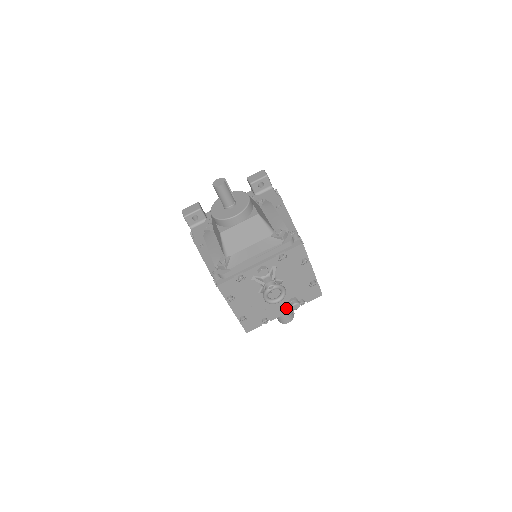
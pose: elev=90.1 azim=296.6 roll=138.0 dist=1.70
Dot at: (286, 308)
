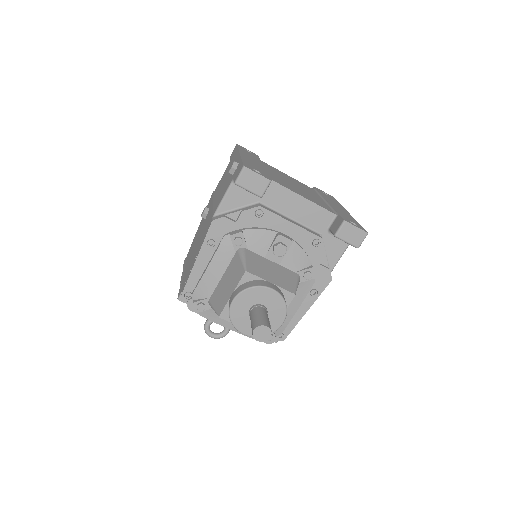
Dot at: occluded
